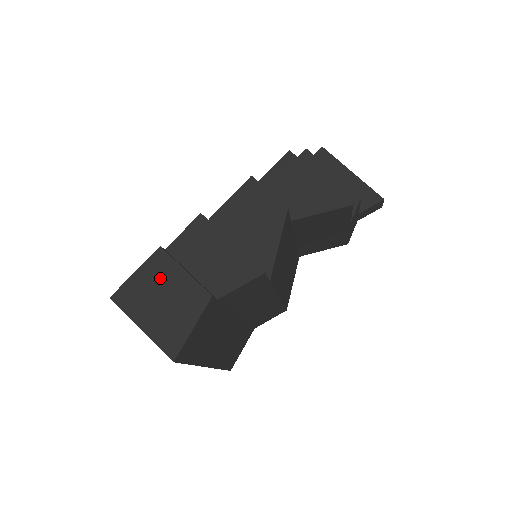
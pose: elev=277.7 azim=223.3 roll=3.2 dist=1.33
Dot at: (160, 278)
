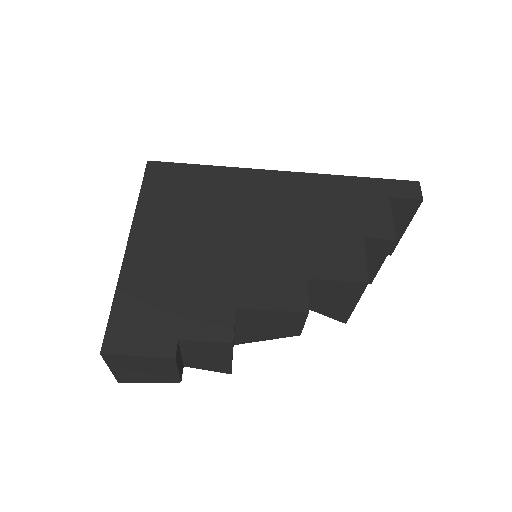
Dot at: (154, 365)
